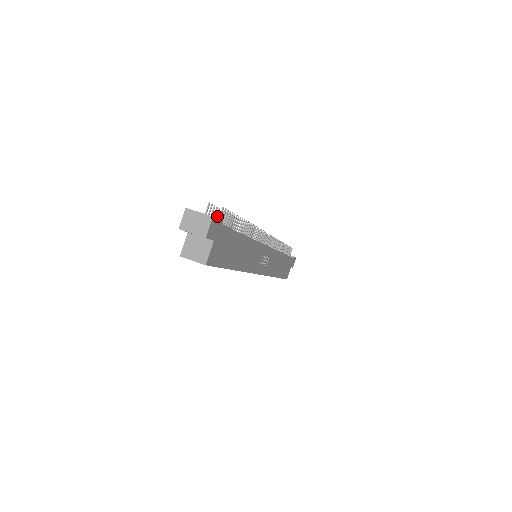
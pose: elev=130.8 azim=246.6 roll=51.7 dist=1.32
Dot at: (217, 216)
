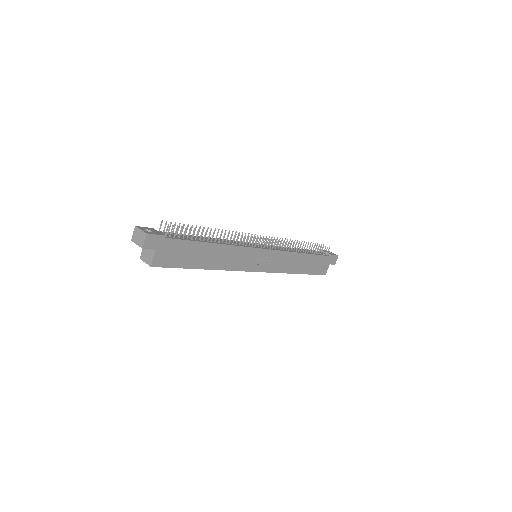
Dot at: (178, 229)
